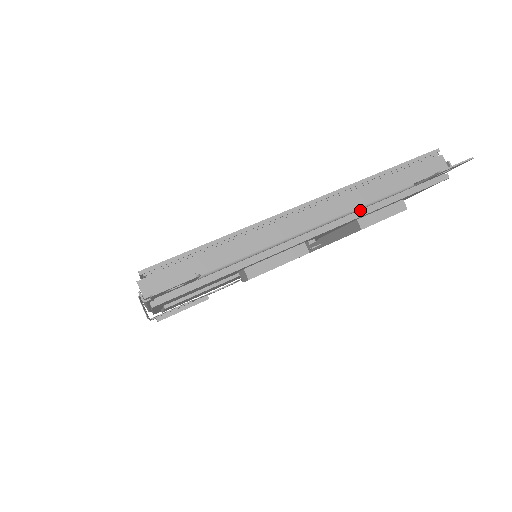
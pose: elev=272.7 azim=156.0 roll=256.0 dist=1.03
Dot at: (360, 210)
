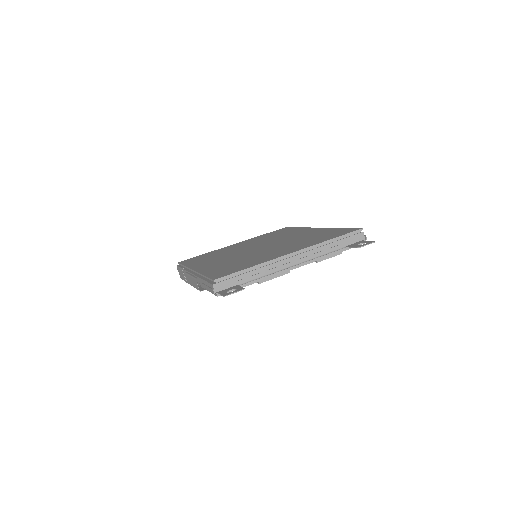
Dot at: (318, 257)
